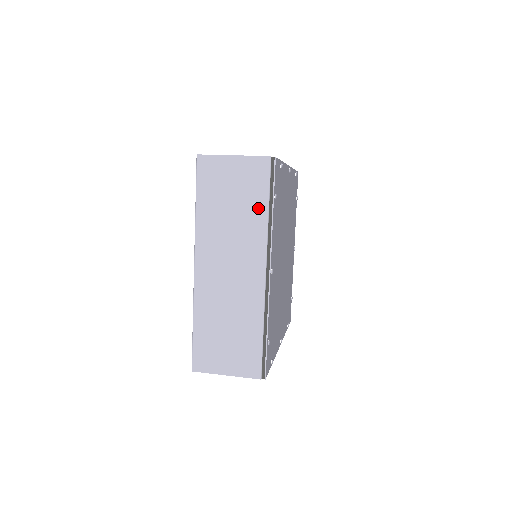
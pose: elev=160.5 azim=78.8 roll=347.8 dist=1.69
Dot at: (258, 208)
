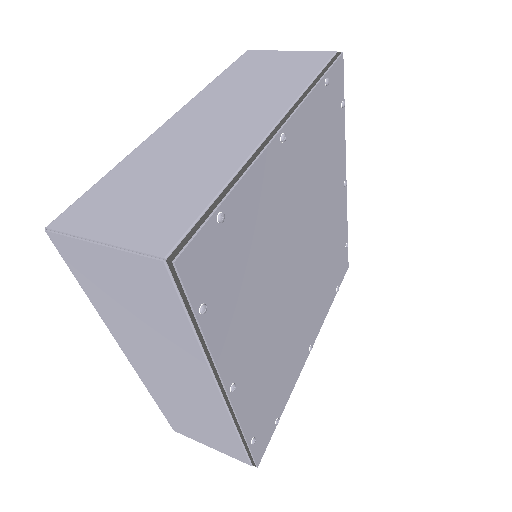
Dot at: (177, 325)
